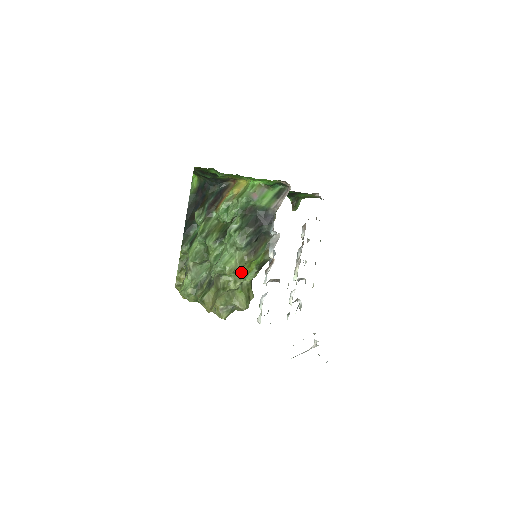
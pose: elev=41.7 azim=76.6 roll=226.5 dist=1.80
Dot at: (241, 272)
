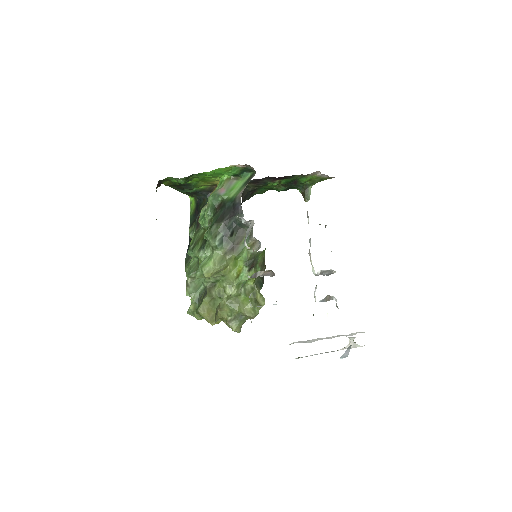
Dot at: (229, 273)
